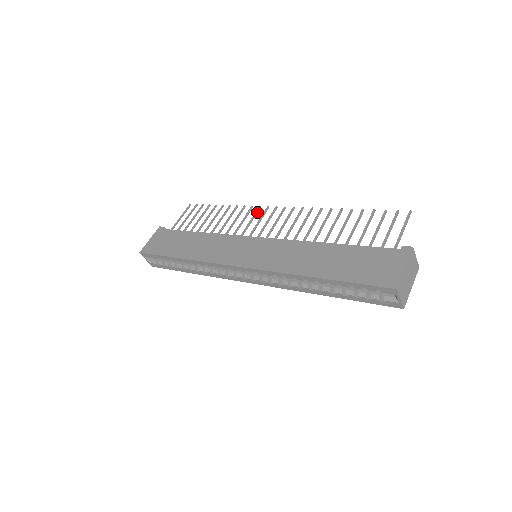
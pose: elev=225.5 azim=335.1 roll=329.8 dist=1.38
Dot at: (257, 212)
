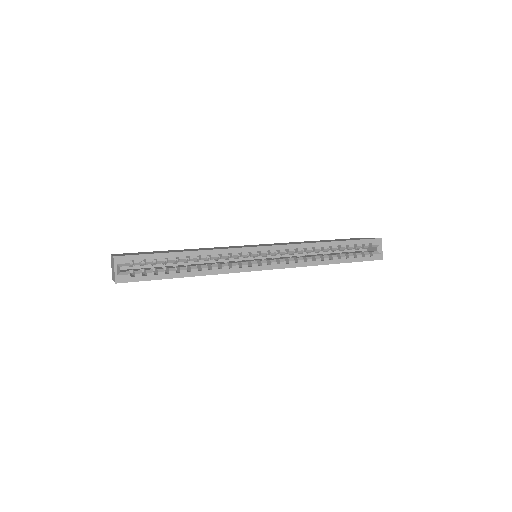
Dot at: occluded
